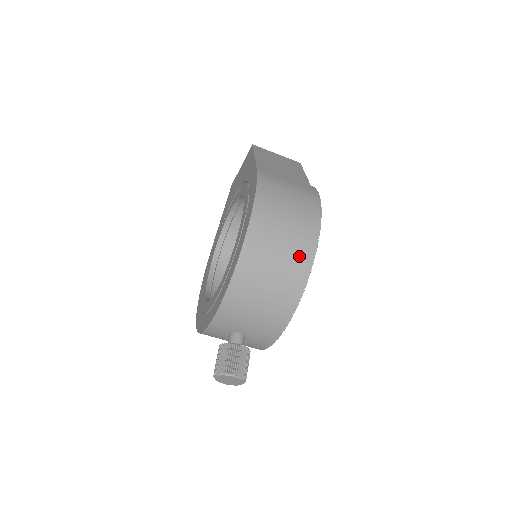
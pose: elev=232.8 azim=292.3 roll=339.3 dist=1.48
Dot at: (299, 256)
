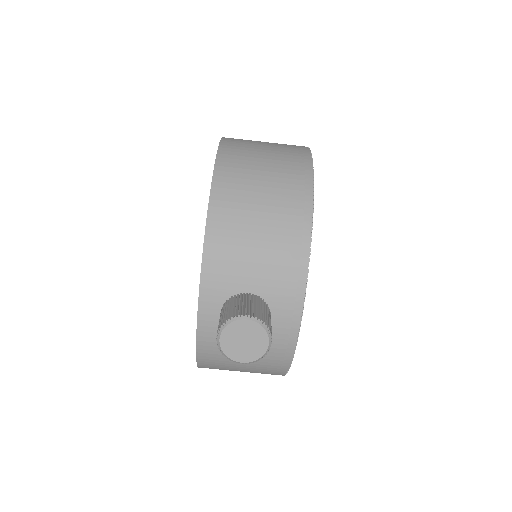
Dot at: (292, 165)
